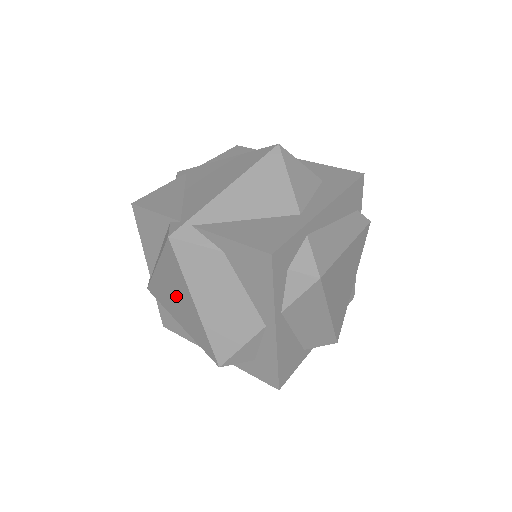
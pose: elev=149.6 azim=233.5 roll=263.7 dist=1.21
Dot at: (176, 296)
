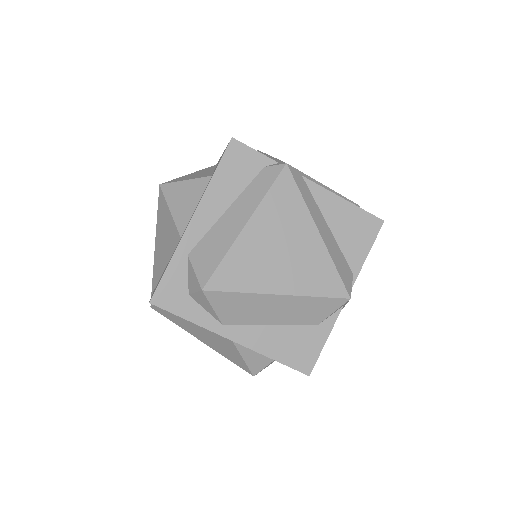
Dot at: occluded
